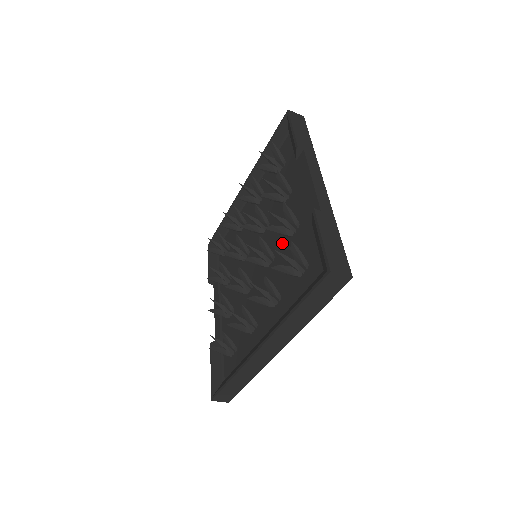
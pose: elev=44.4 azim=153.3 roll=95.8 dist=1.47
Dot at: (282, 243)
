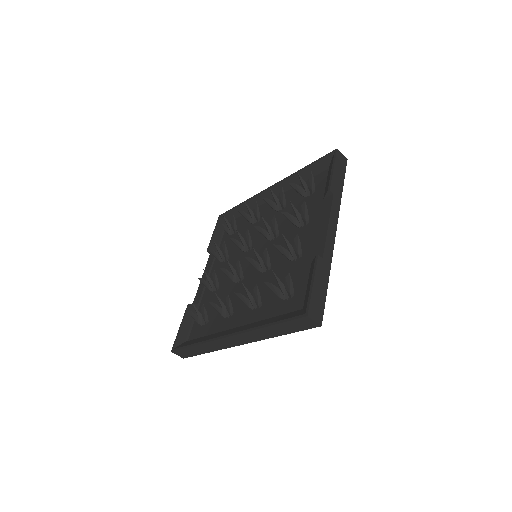
Dot at: (281, 261)
